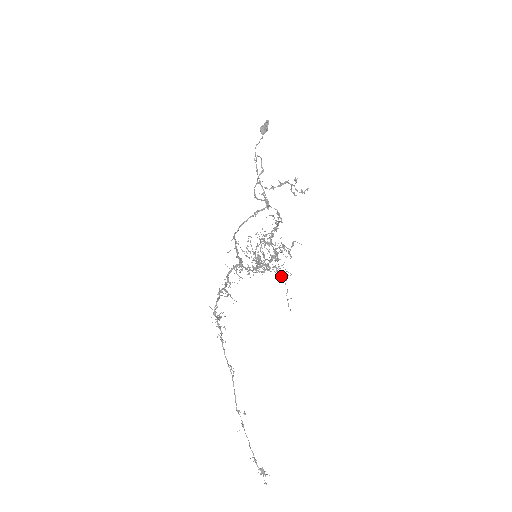
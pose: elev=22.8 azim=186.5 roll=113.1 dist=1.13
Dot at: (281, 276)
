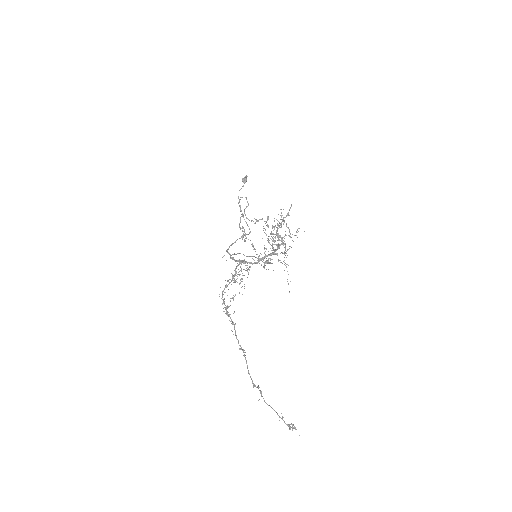
Dot at: (284, 262)
